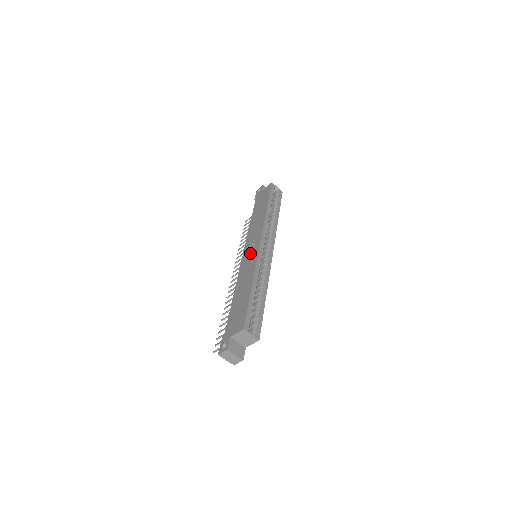
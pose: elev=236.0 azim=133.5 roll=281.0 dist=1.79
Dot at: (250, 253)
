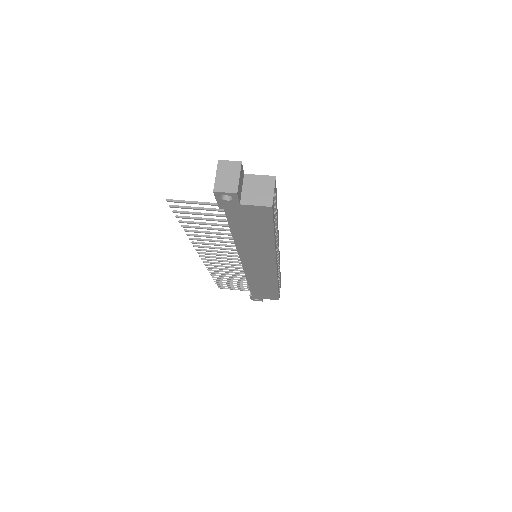
Dot at: occluded
